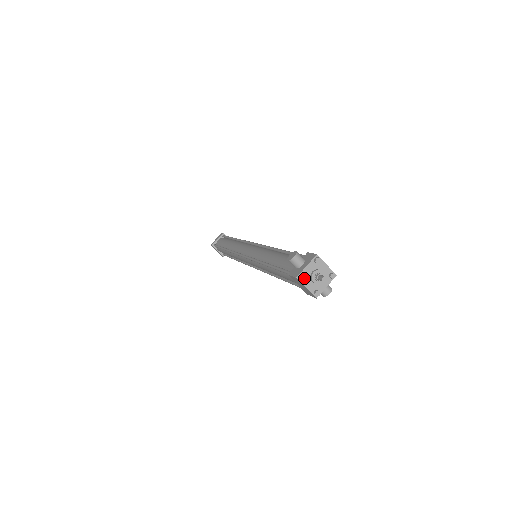
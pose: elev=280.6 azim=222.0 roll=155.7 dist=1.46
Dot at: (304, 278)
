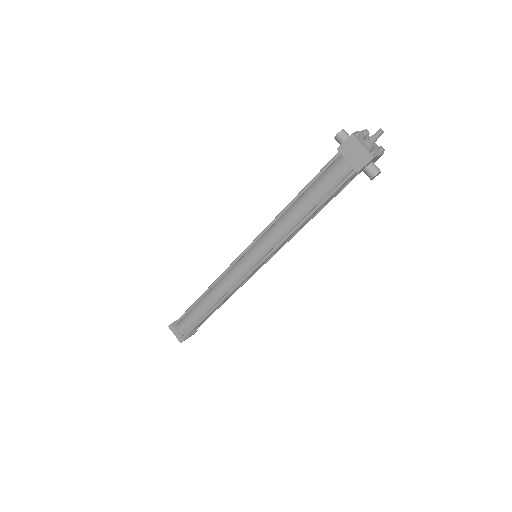
Dot at: (360, 134)
